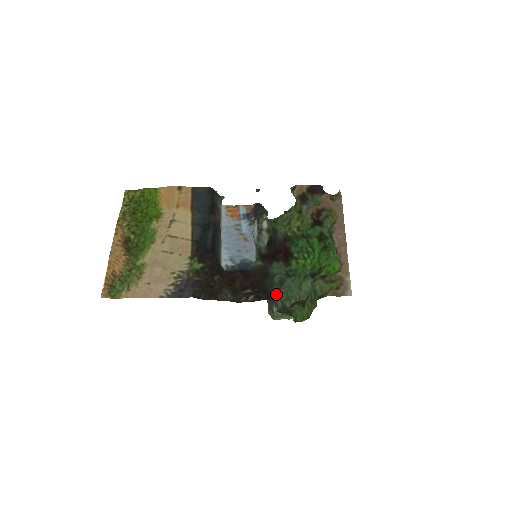
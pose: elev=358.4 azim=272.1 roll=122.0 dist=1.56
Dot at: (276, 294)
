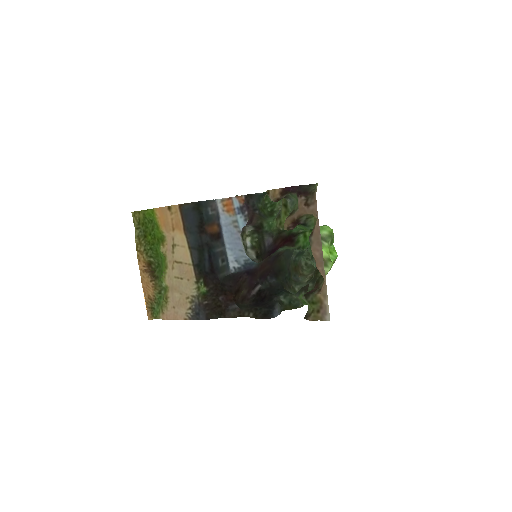
Dot at: (300, 252)
